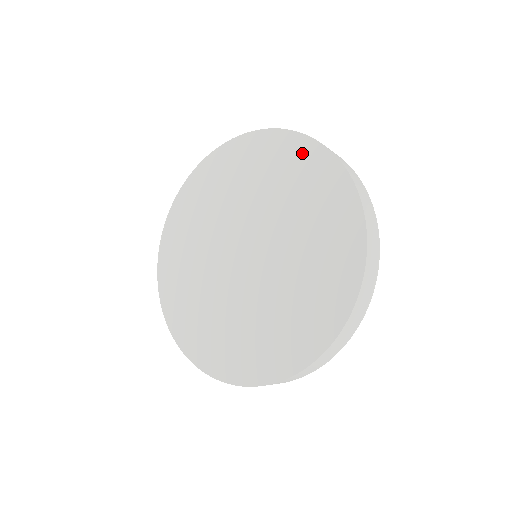
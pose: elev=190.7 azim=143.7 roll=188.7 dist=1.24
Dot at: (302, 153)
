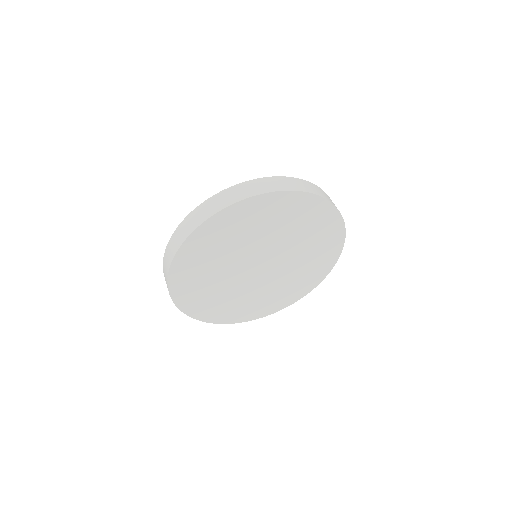
Dot at: (325, 214)
